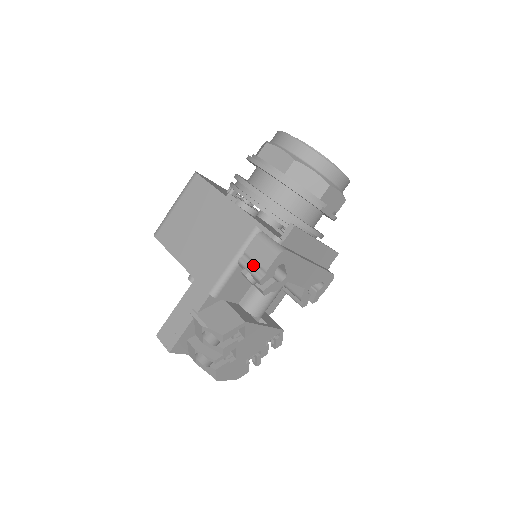
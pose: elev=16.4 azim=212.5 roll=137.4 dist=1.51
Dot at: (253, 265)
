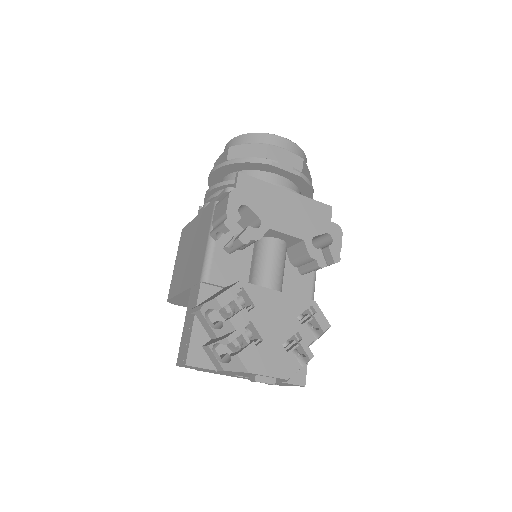
Dot at: (219, 224)
